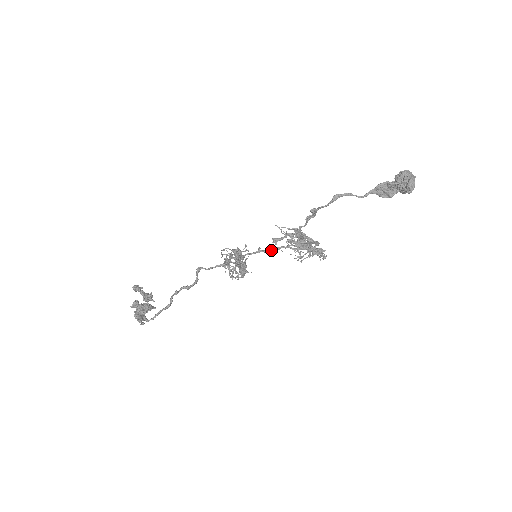
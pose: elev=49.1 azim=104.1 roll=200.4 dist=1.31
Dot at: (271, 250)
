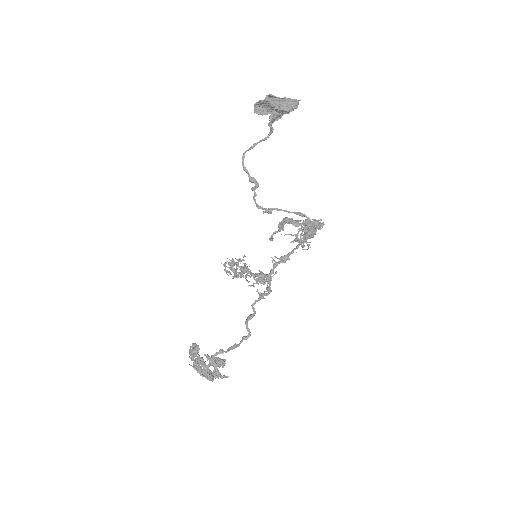
Dot at: (284, 256)
